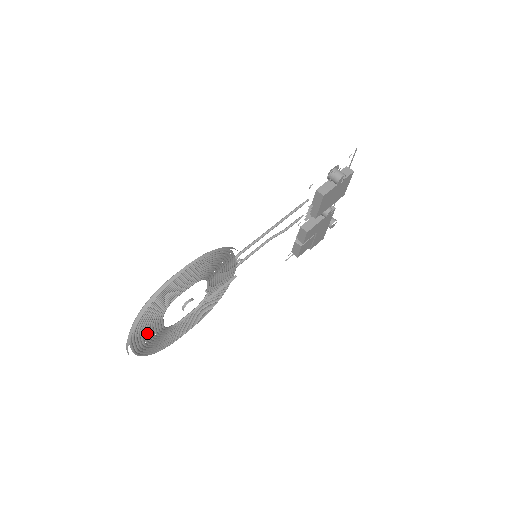
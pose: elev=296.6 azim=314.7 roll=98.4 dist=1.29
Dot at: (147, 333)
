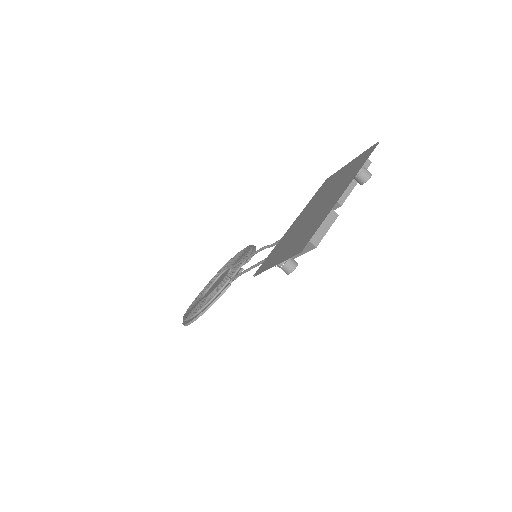
Dot at: occluded
